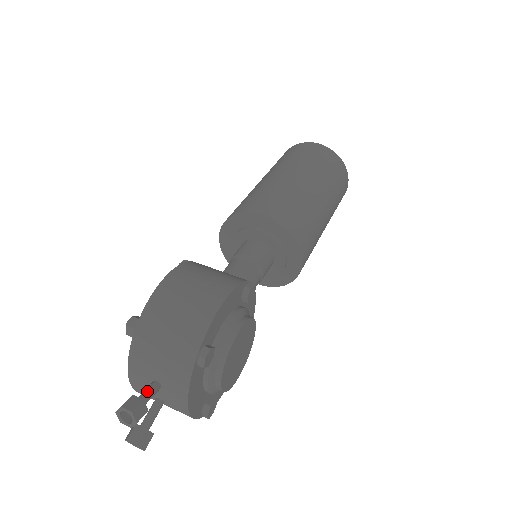
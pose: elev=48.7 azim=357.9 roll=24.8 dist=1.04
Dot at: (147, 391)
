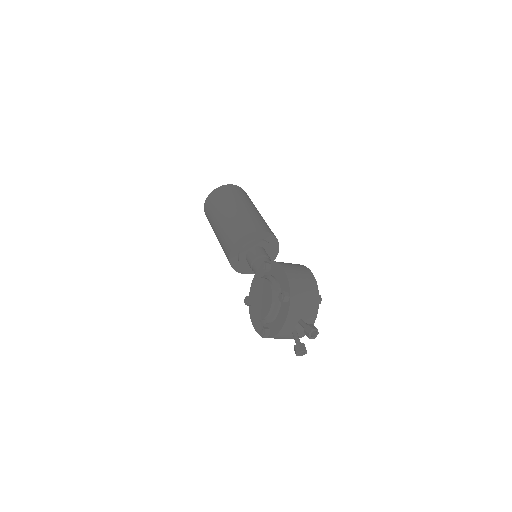
Dot at: (306, 323)
